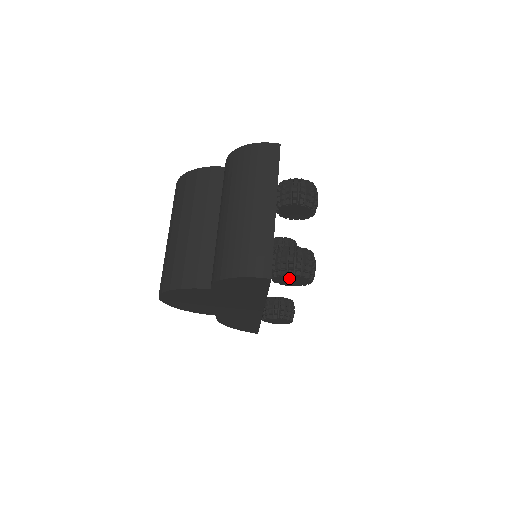
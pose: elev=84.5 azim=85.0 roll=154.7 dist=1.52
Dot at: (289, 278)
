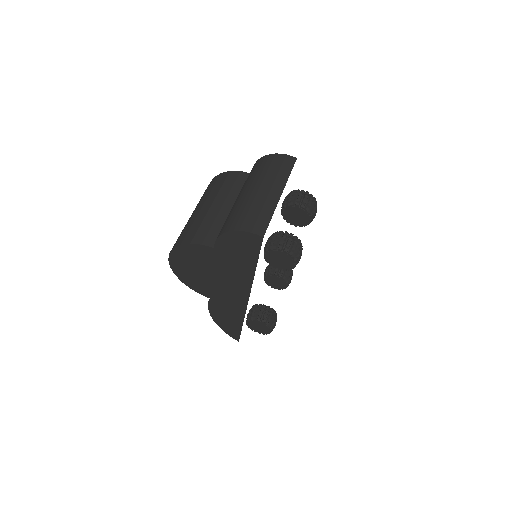
Dot at: (278, 256)
